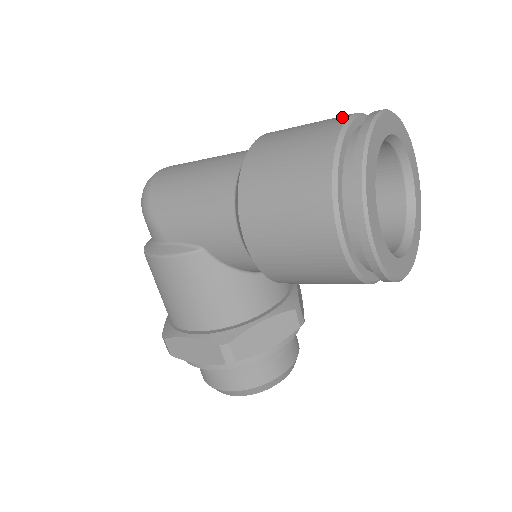
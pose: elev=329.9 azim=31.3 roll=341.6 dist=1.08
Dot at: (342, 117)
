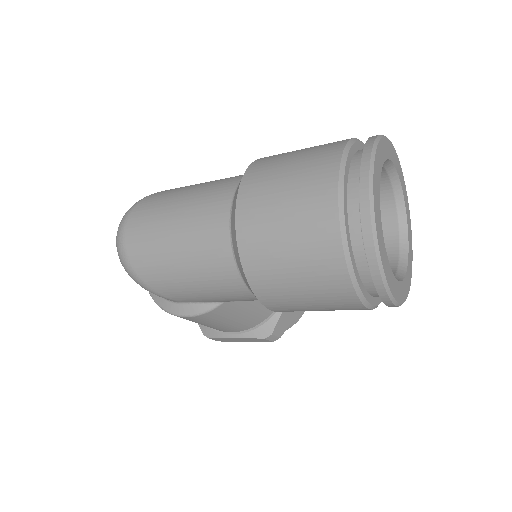
Dot at: (328, 193)
